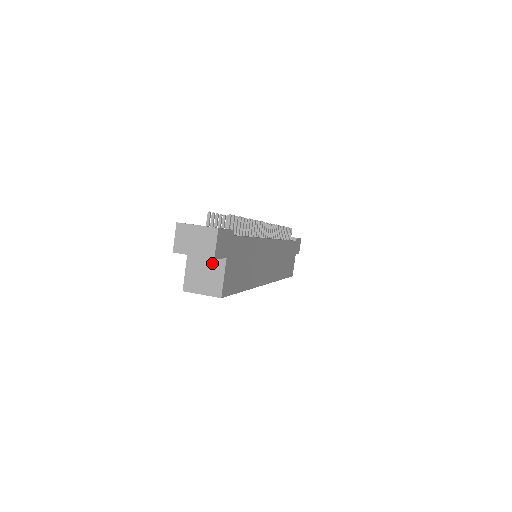
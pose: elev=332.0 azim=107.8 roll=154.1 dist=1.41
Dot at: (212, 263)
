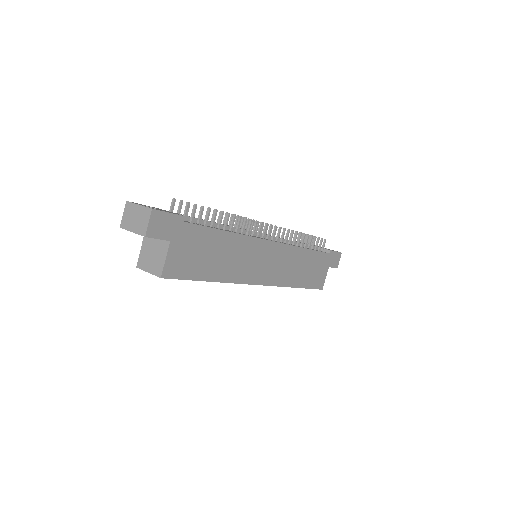
Dot at: (159, 244)
